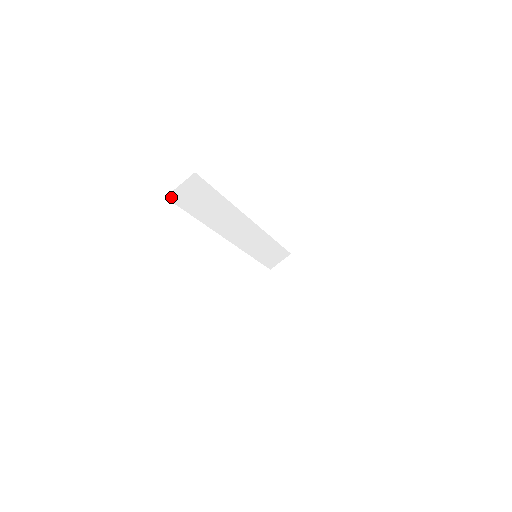
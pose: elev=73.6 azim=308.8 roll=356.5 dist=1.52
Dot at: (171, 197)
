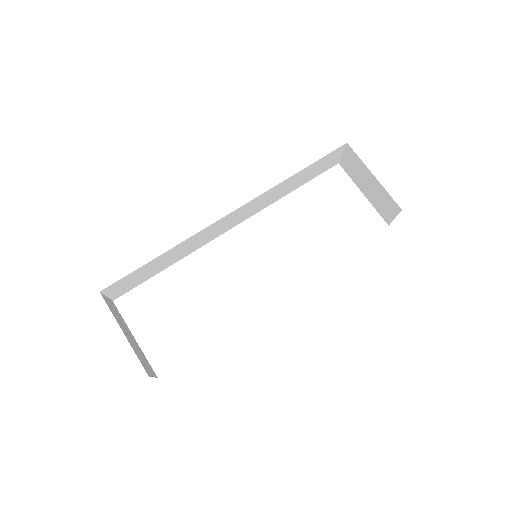
Dot at: (117, 296)
